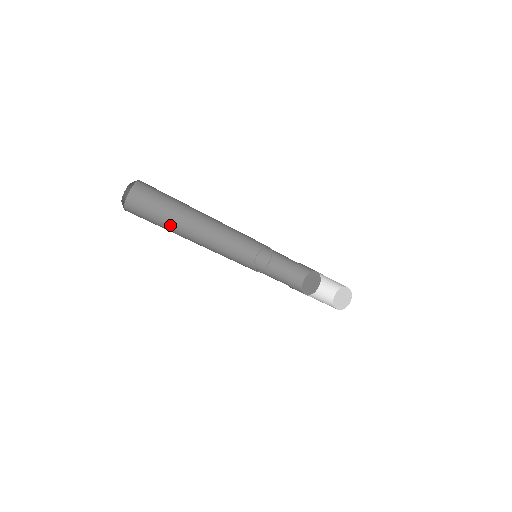
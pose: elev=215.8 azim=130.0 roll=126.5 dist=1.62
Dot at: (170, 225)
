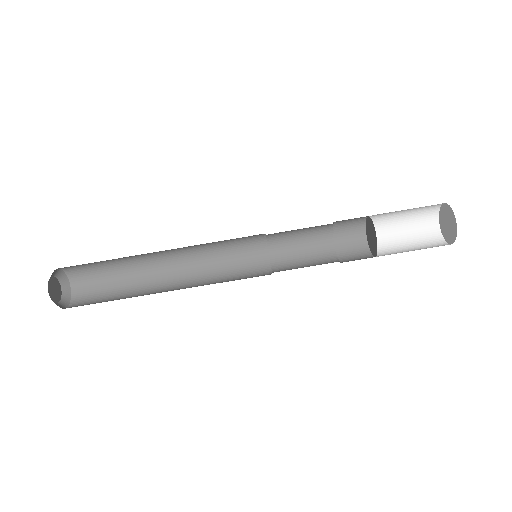
Dot at: occluded
